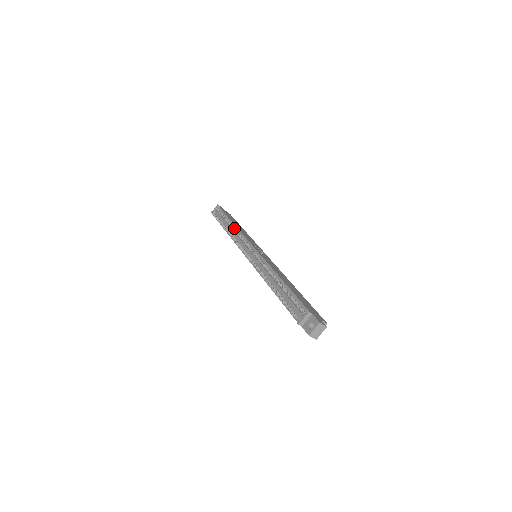
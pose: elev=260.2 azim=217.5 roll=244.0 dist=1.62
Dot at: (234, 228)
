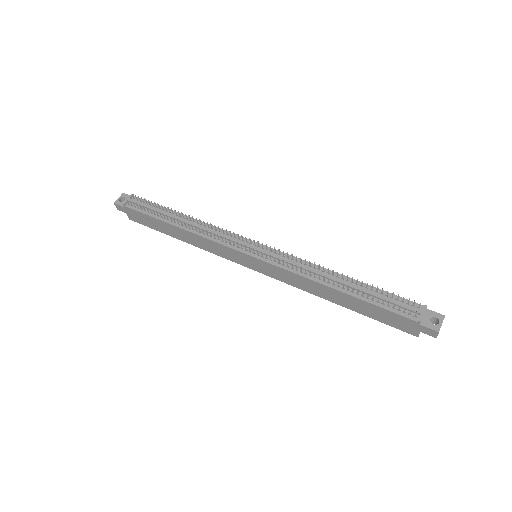
Dot at: (197, 221)
